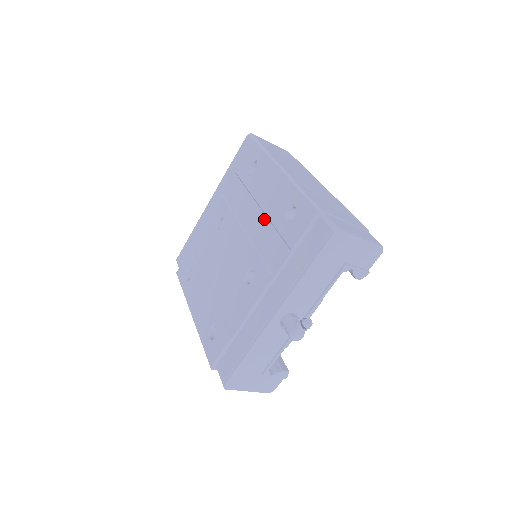
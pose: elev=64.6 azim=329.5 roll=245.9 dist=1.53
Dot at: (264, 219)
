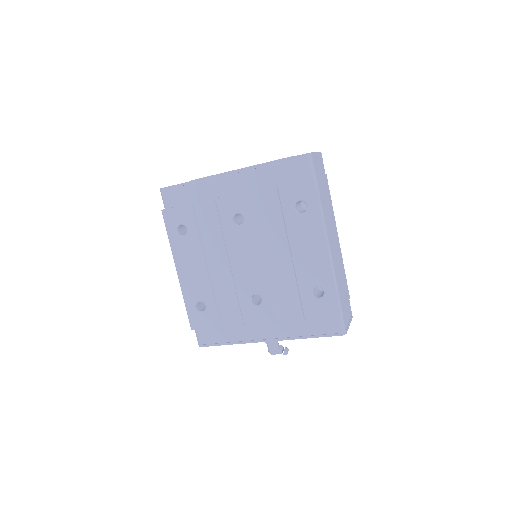
Dot at: (291, 269)
